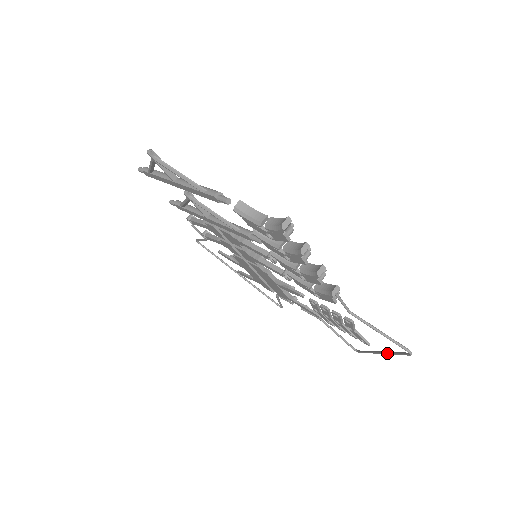
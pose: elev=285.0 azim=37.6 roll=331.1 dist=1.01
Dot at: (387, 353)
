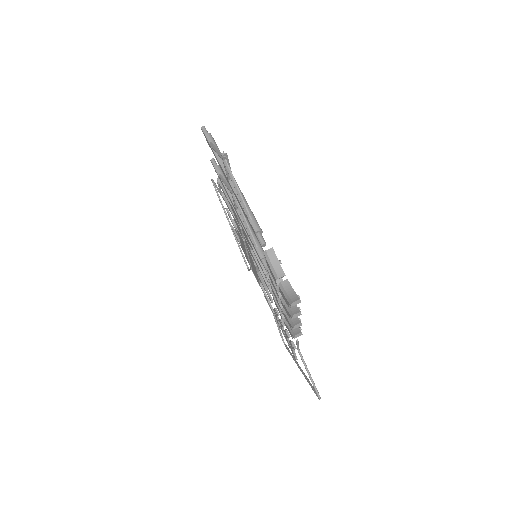
Dot at: (305, 376)
